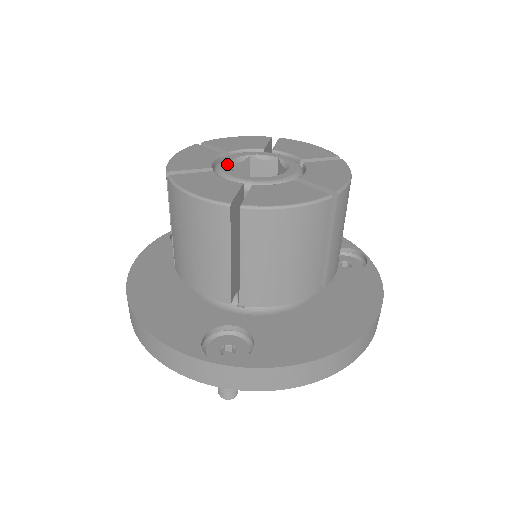
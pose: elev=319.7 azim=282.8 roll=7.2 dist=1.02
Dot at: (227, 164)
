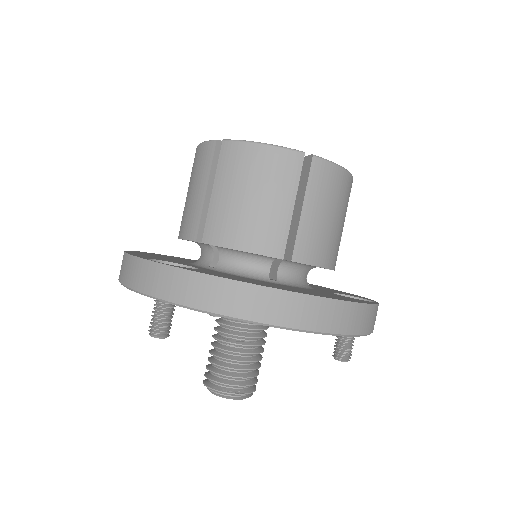
Dot at: occluded
